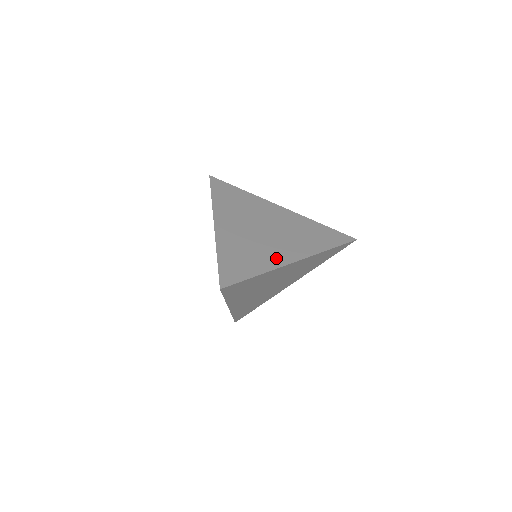
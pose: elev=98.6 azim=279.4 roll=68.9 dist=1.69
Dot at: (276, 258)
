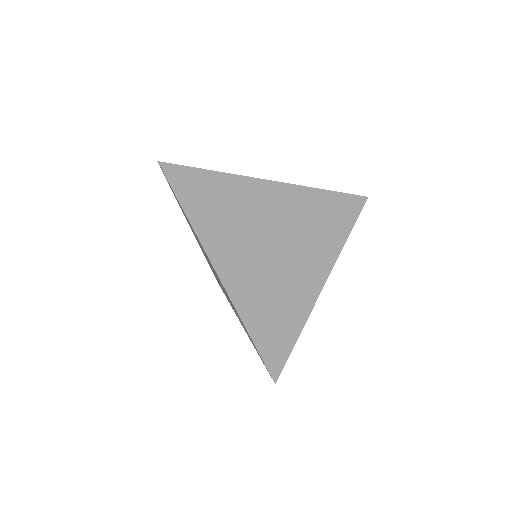
Dot at: (306, 290)
